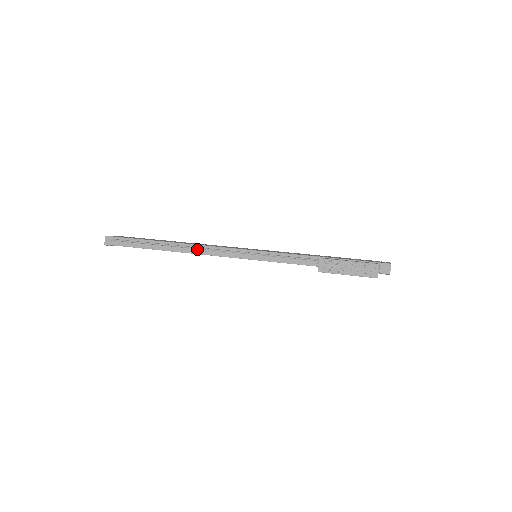
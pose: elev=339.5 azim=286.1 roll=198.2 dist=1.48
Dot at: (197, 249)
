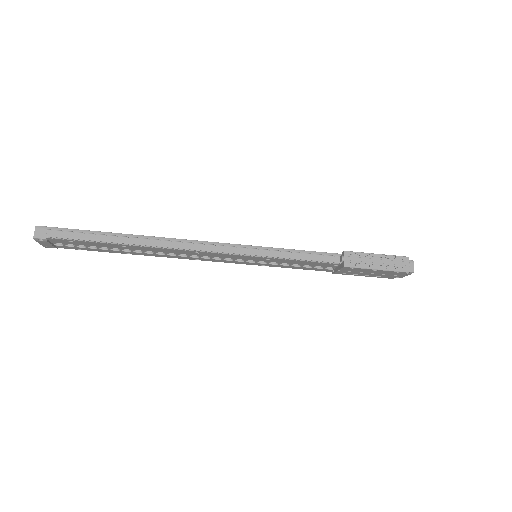
Dot at: (184, 242)
